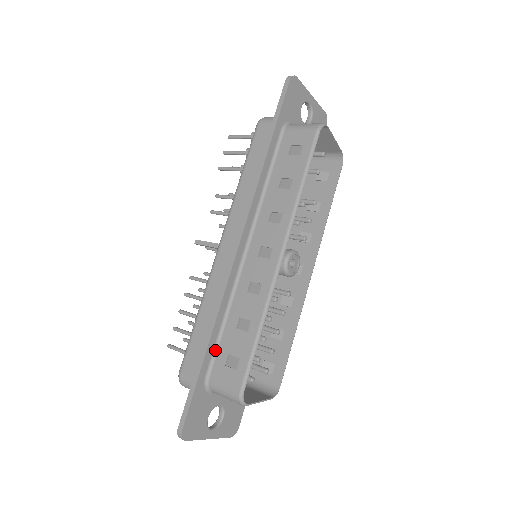
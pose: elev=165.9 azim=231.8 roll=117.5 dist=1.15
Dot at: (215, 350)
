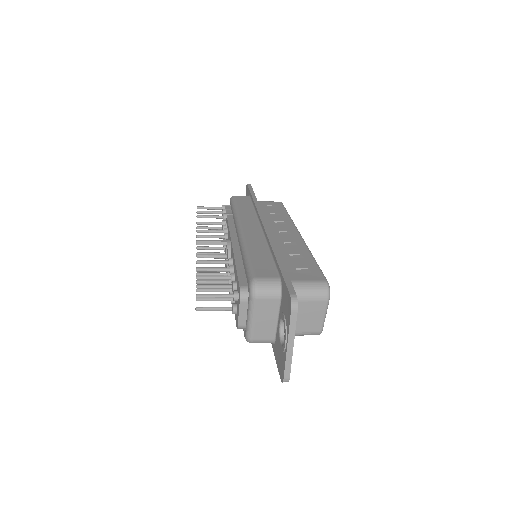
Dot at: occluded
